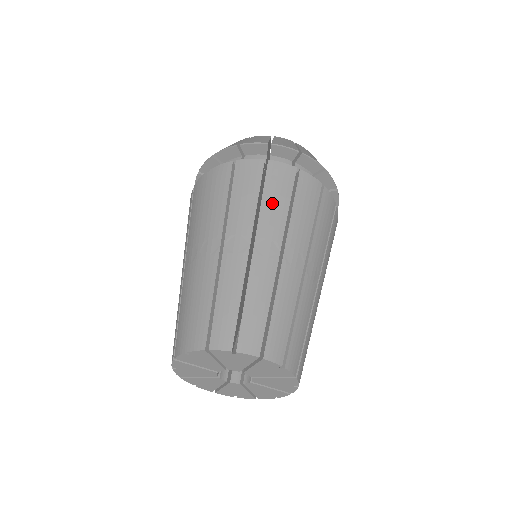
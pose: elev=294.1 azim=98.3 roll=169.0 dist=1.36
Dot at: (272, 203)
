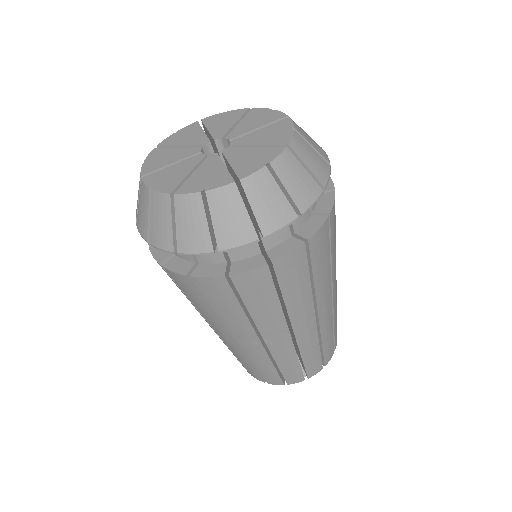
Dot at: (295, 295)
